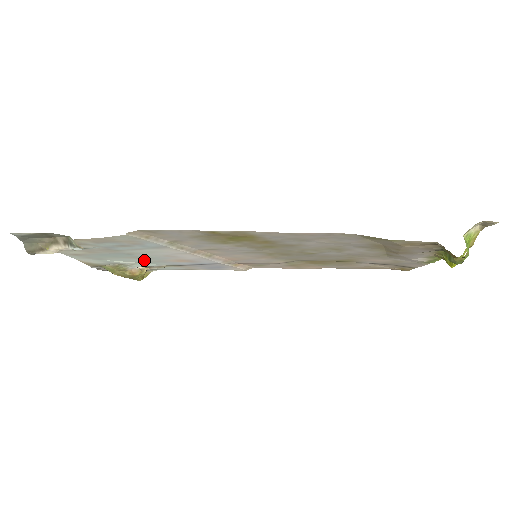
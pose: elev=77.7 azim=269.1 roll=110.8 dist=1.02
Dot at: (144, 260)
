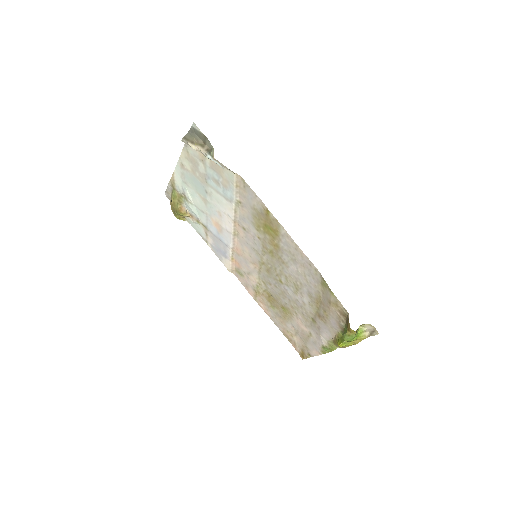
Dot at: (202, 205)
